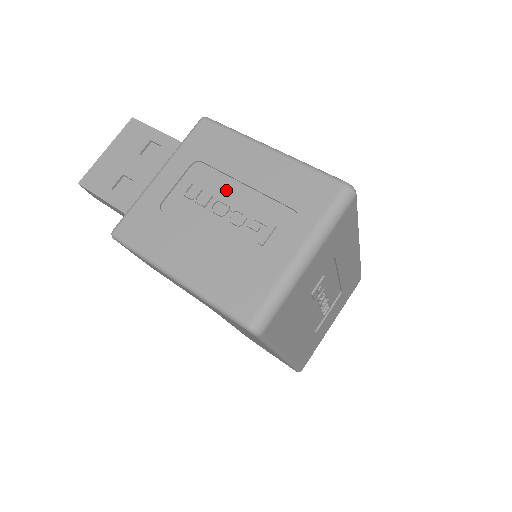
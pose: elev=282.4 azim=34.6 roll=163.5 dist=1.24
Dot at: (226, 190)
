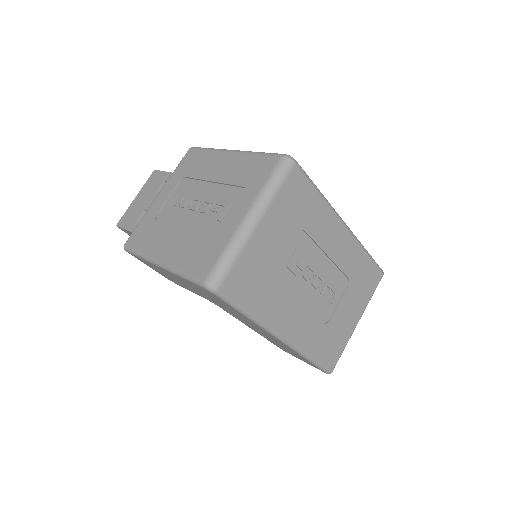
Dot at: (200, 191)
